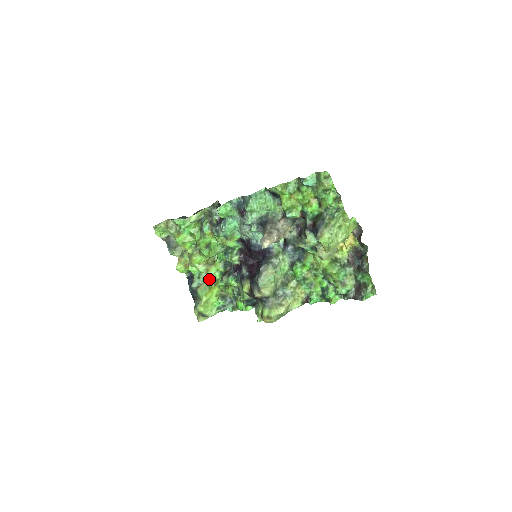
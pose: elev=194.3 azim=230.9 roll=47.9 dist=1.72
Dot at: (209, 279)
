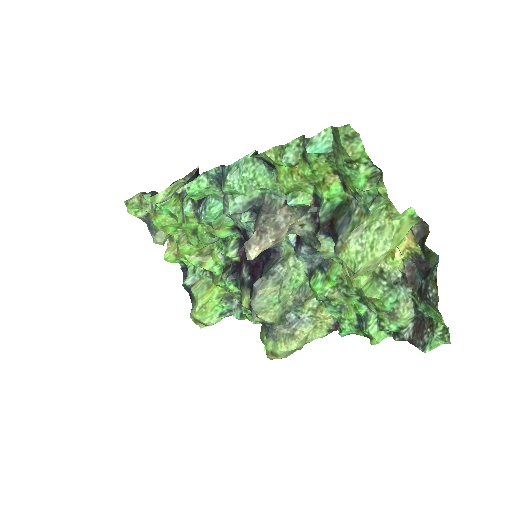
Dot at: (207, 274)
